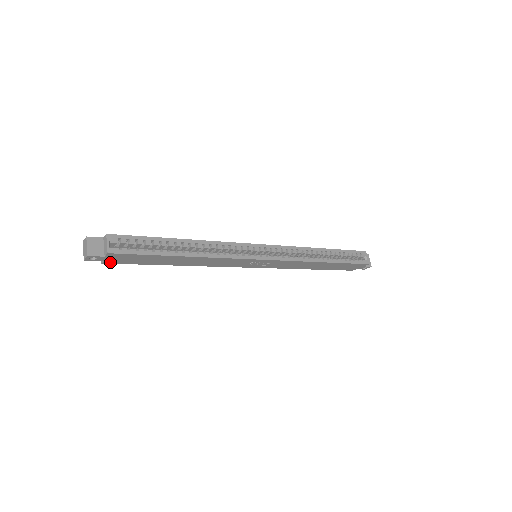
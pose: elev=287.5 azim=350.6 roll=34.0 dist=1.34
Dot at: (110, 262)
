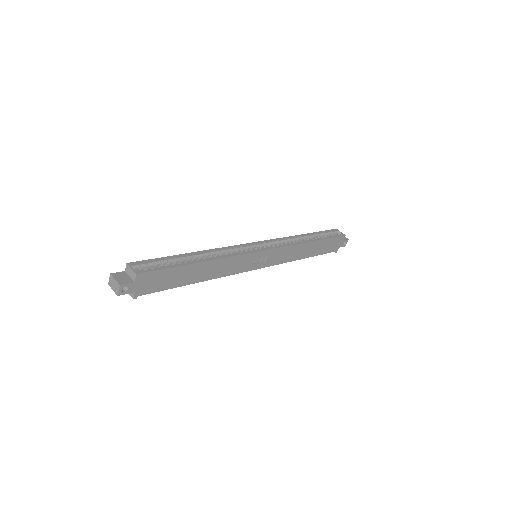
Dot at: (140, 293)
